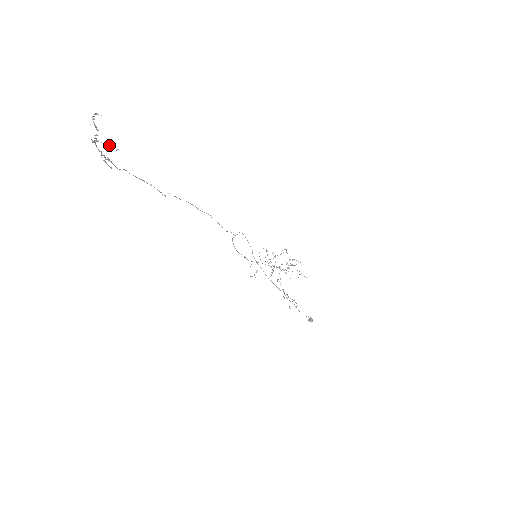
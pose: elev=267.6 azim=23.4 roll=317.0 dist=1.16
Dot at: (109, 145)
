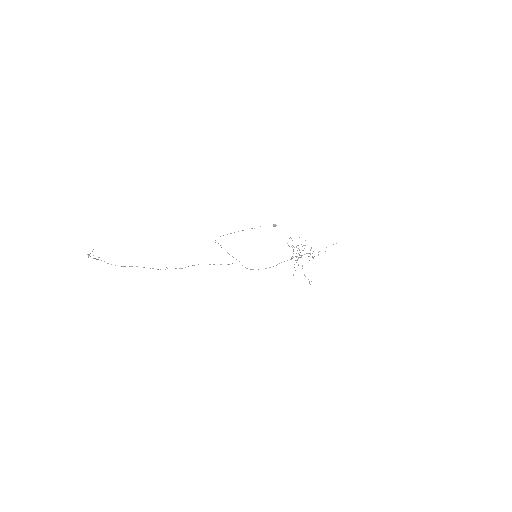
Dot at: occluded
